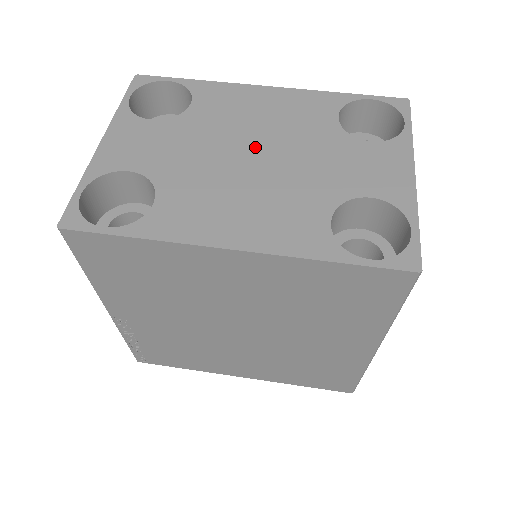
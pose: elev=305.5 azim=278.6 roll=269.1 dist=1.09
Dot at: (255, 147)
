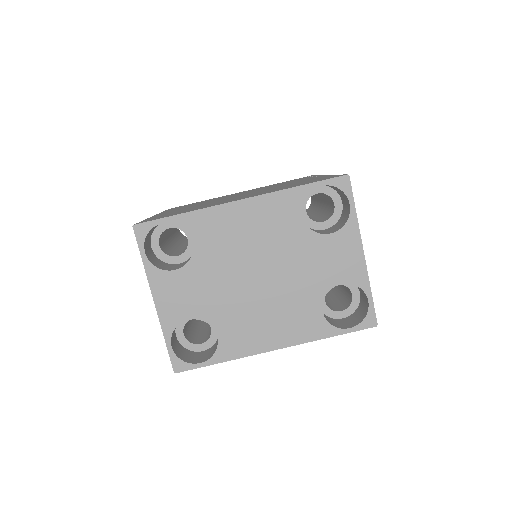
Dot at: (257, 269)
